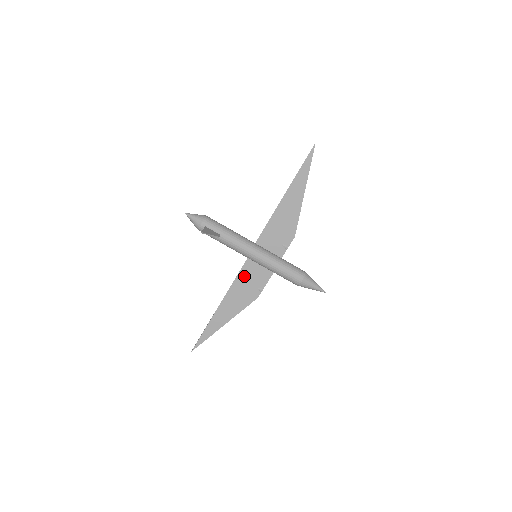
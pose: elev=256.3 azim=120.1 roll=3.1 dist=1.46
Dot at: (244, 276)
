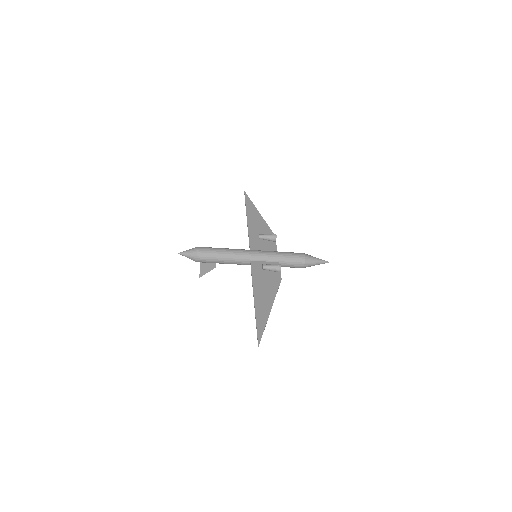
Dot at: (255, 241)
